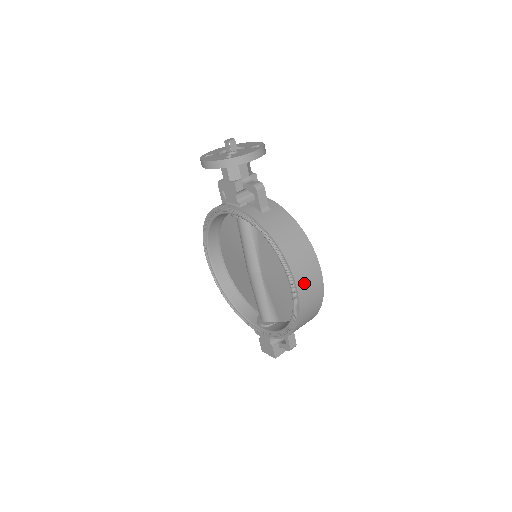
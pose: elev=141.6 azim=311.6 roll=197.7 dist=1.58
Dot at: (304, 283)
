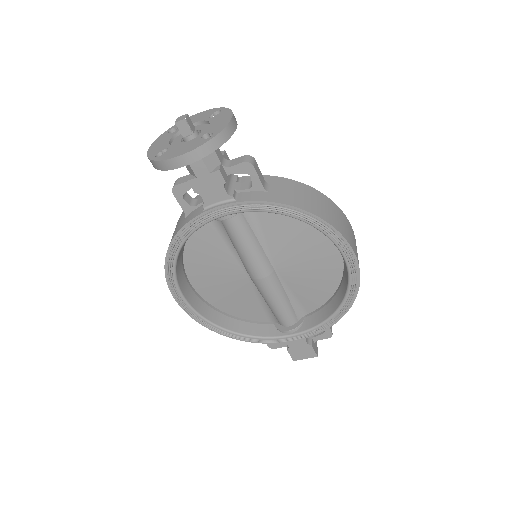
Dot at: (353, 244)
